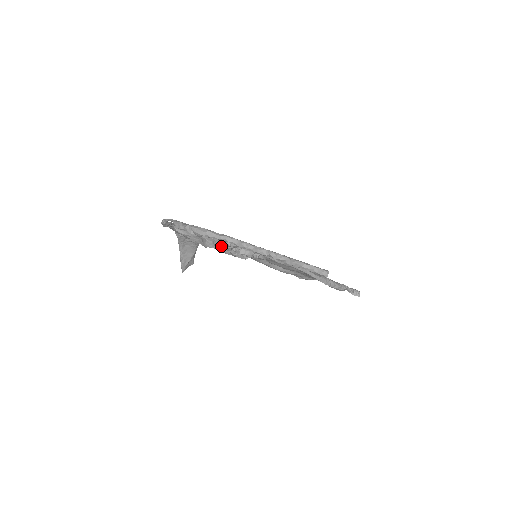
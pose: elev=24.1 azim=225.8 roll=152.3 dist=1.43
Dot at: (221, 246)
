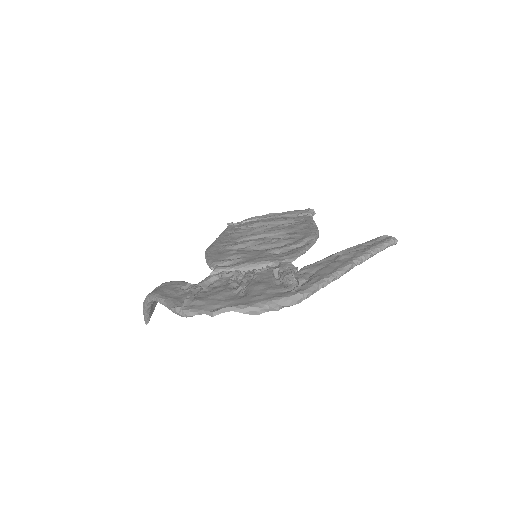
Dot at: occluded
